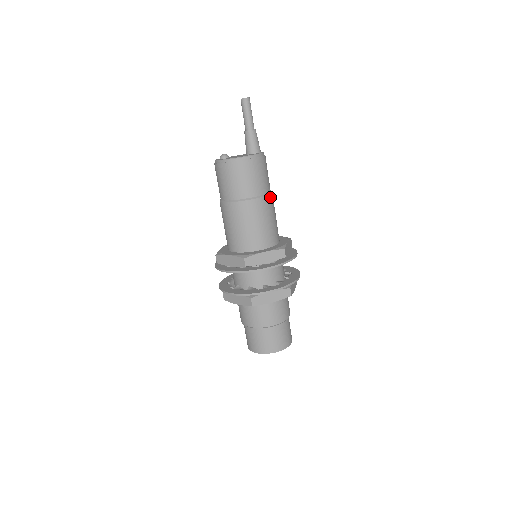
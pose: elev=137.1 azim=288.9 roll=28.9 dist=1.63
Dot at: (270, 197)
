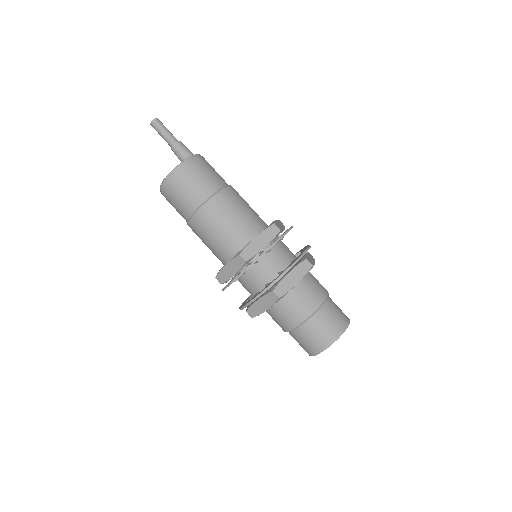
Dot at: (230, 188)
